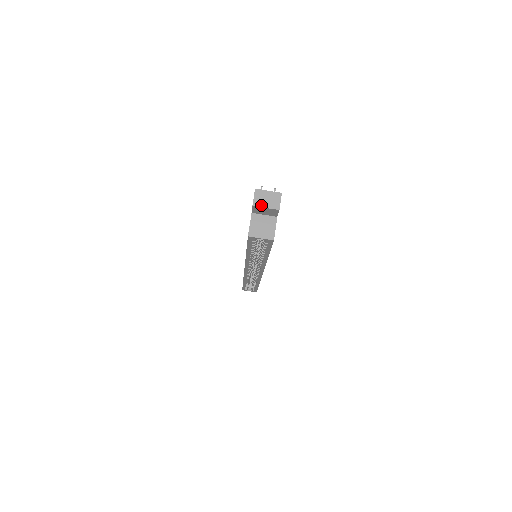
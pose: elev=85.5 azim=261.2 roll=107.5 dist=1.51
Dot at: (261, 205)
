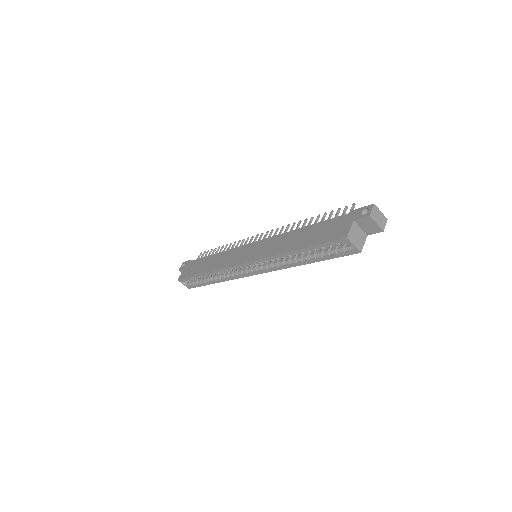
Dot at: (375, 219)
